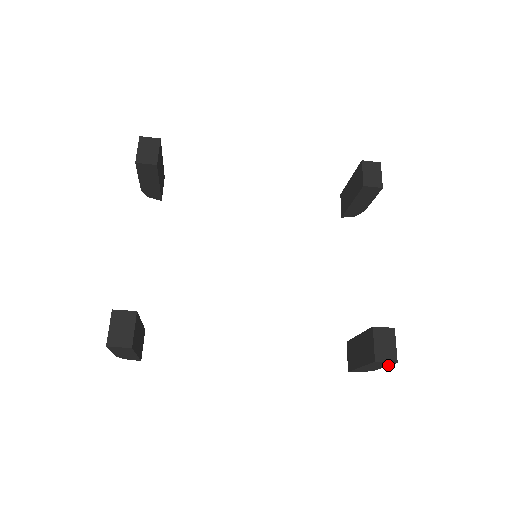
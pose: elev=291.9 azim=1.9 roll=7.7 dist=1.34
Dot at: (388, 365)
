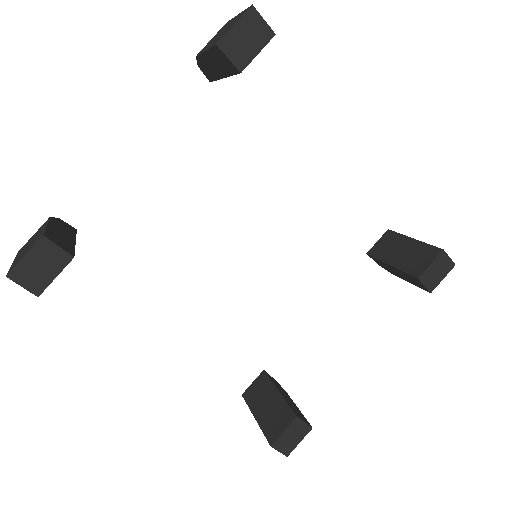
Dot at: occluded
